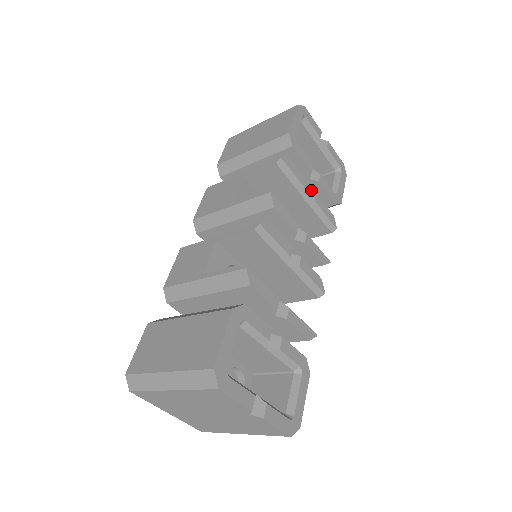
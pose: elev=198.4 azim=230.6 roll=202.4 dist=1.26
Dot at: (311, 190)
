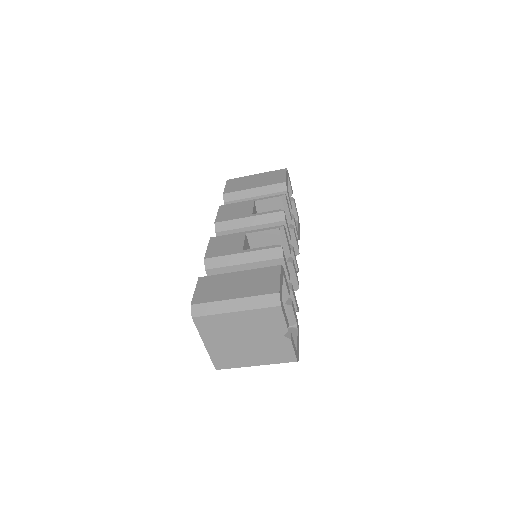
Dot at: occluded
